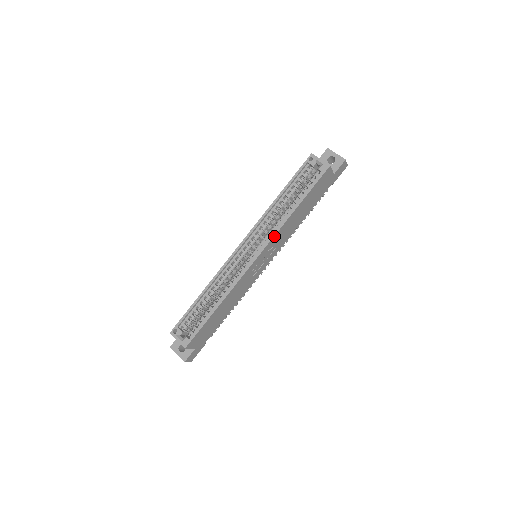
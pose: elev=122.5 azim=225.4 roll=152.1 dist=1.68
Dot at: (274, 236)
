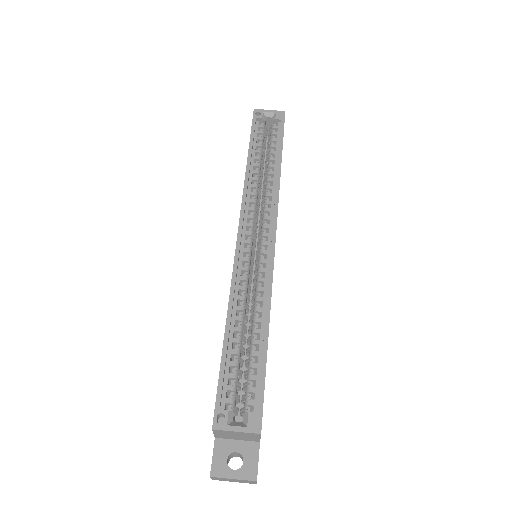
Dot at: (278, 202)
